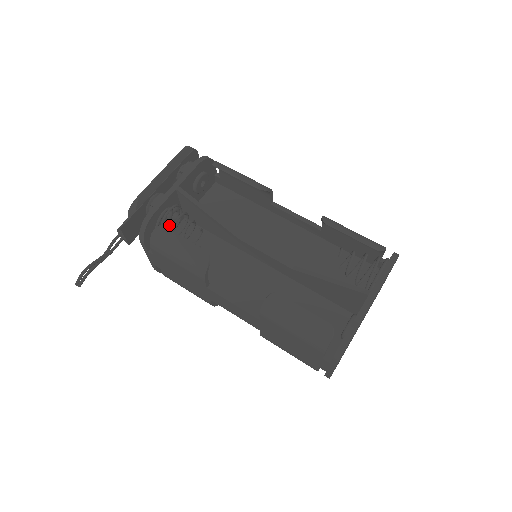
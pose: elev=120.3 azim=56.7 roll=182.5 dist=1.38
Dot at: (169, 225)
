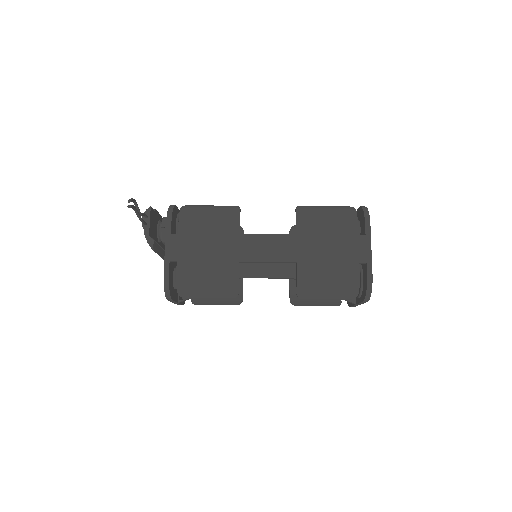
Dot at: occluded
